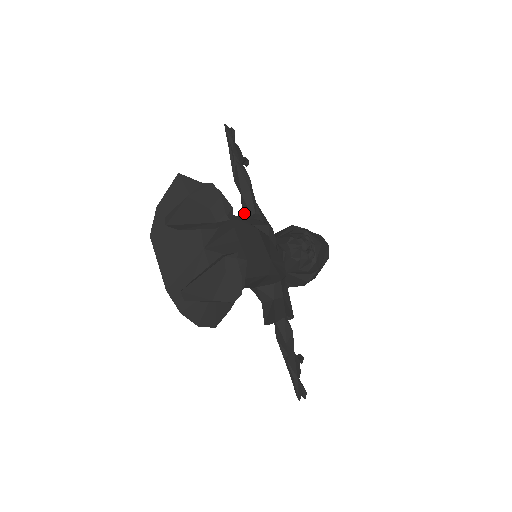
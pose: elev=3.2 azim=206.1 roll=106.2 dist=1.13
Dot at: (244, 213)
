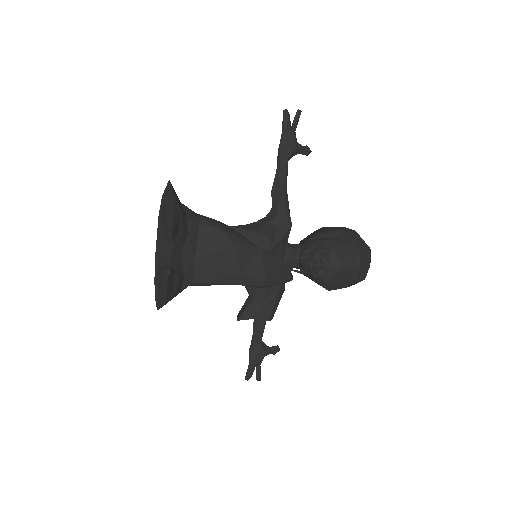
Dot at: (271, 209)
